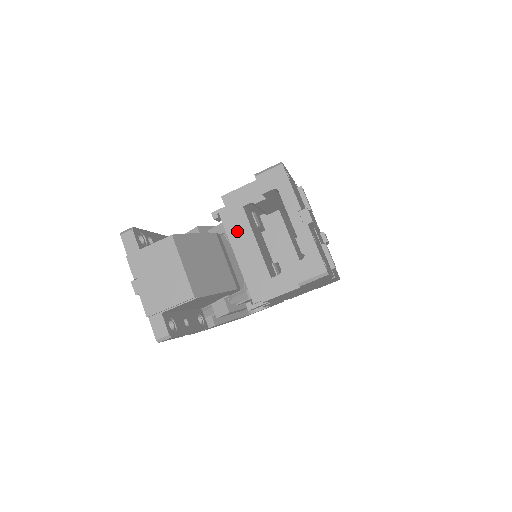
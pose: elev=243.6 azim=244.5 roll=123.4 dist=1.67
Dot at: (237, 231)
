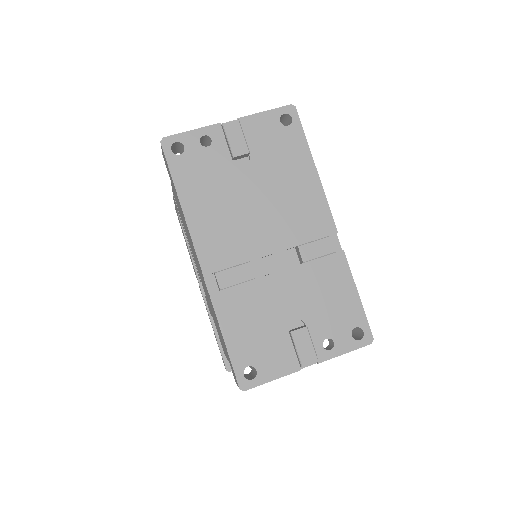
Dot at: occluded
